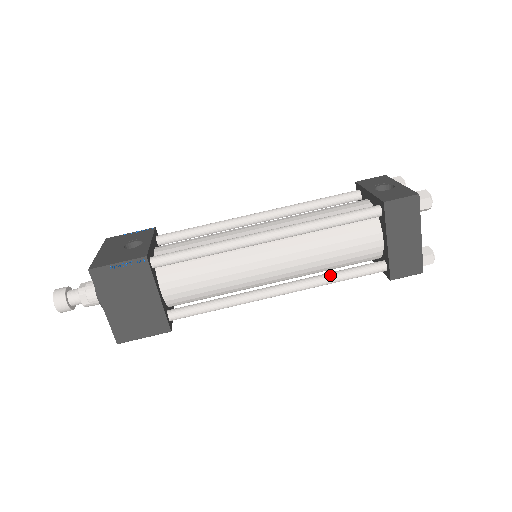
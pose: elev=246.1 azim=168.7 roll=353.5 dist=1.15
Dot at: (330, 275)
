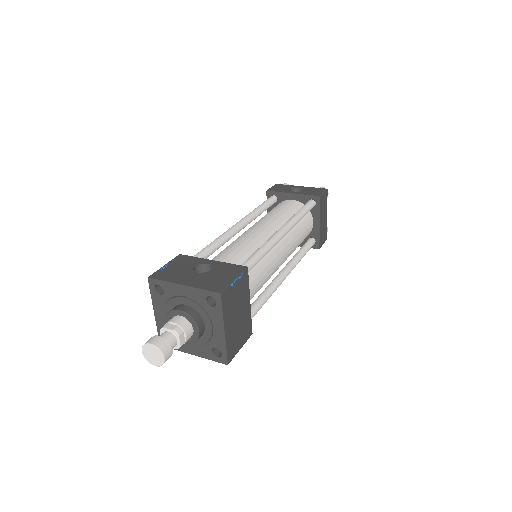
Dot at: (300, 255)
